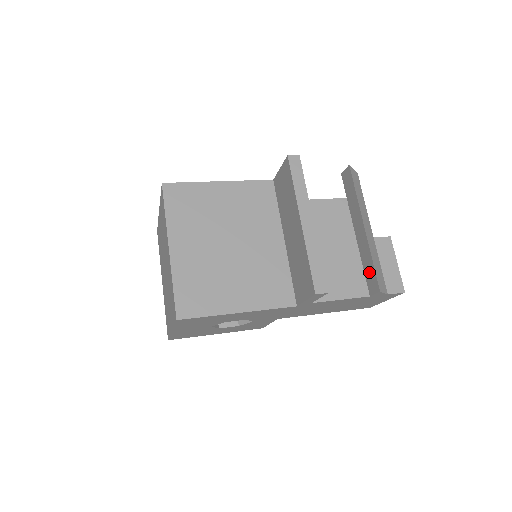
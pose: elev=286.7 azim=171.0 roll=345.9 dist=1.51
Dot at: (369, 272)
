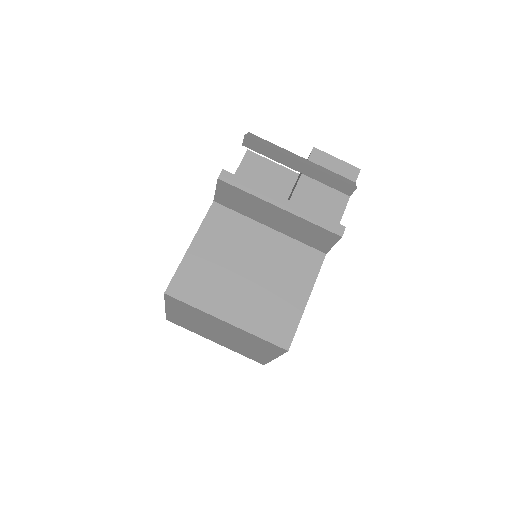
Dot at: (335, 184)
